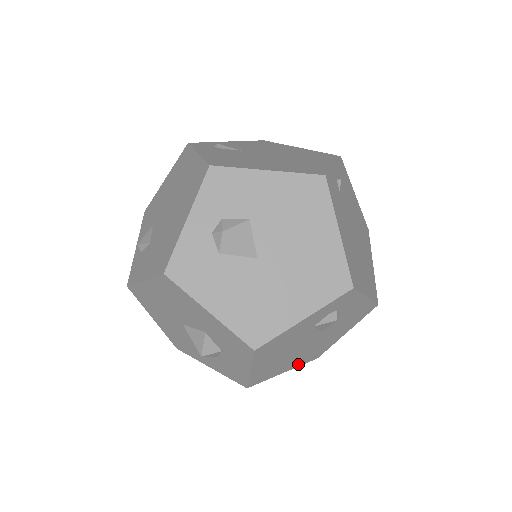
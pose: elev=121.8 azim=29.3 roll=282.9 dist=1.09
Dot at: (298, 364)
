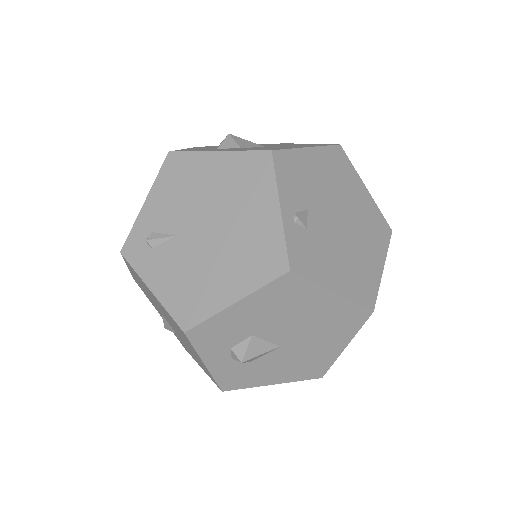
Dot at: occluded
